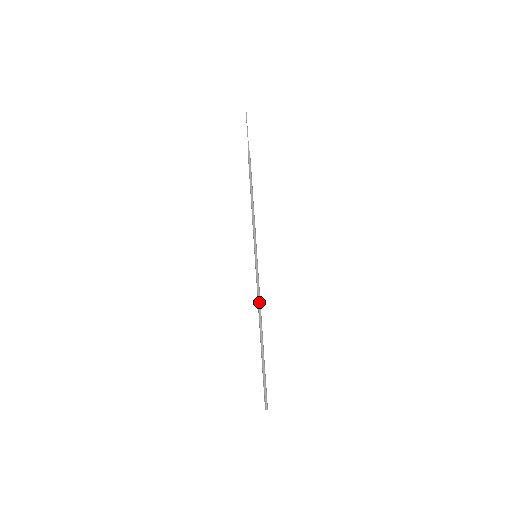
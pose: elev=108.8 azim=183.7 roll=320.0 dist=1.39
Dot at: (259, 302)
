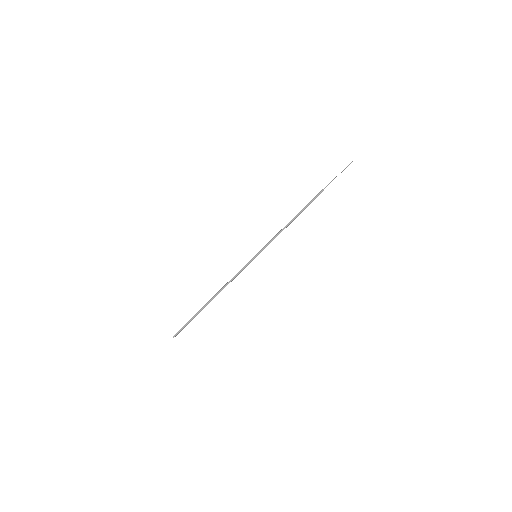
Dot at: (229, 282)
